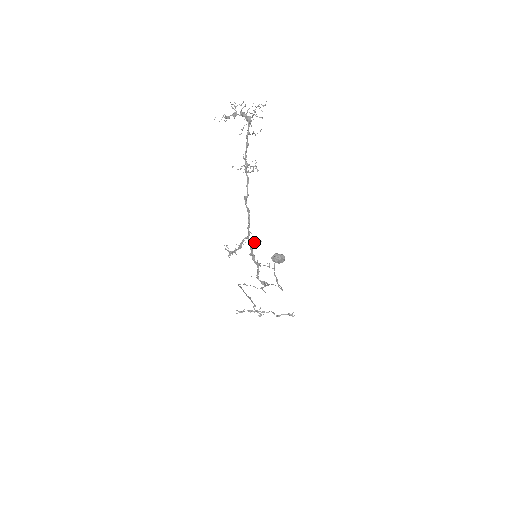
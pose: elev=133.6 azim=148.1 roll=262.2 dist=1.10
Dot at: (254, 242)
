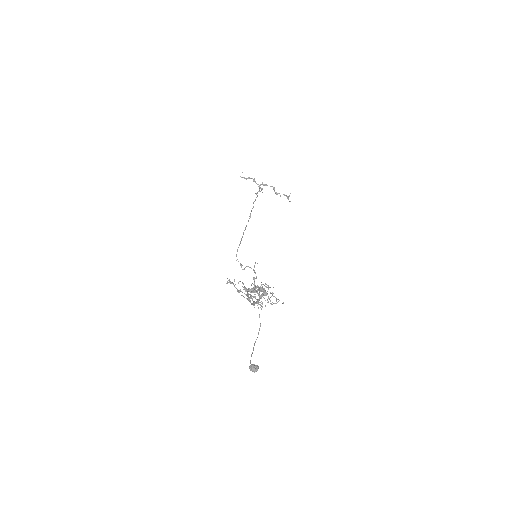
Dot at: (250, 295)
